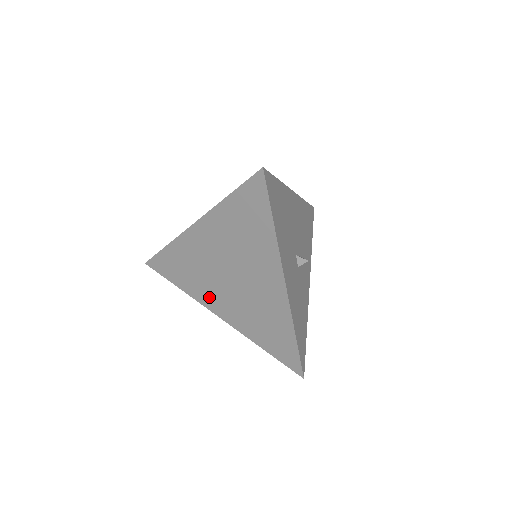
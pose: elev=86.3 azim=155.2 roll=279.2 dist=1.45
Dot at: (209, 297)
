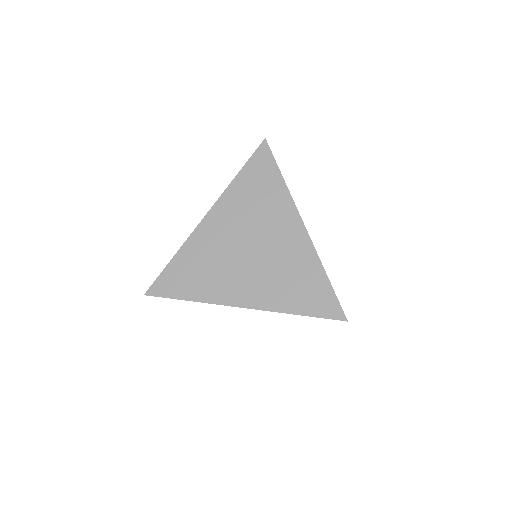
Dot at: occluded
